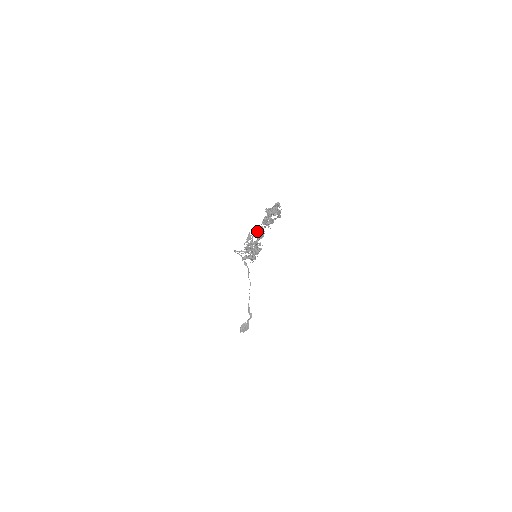
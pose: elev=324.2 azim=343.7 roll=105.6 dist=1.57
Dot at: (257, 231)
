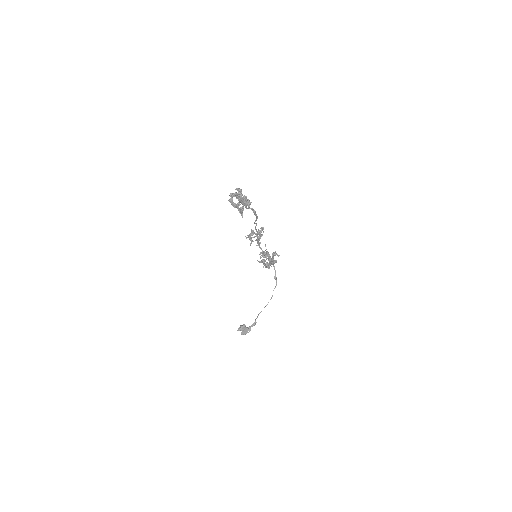
Dot at: (260, 231)
